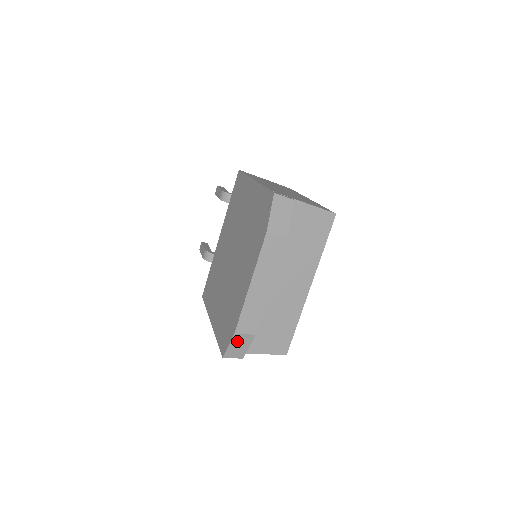
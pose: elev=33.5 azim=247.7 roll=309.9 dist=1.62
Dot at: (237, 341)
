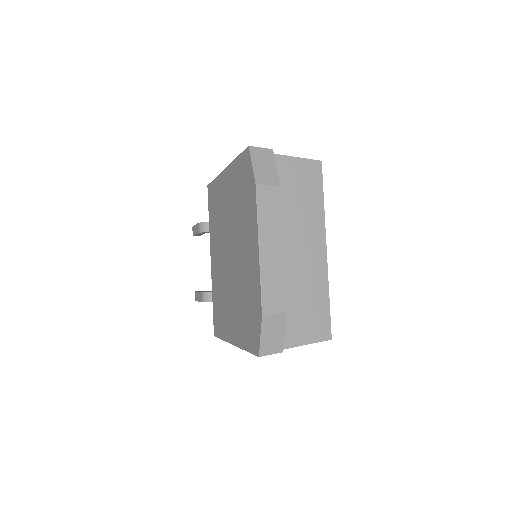
Dot at: (268, 326)
